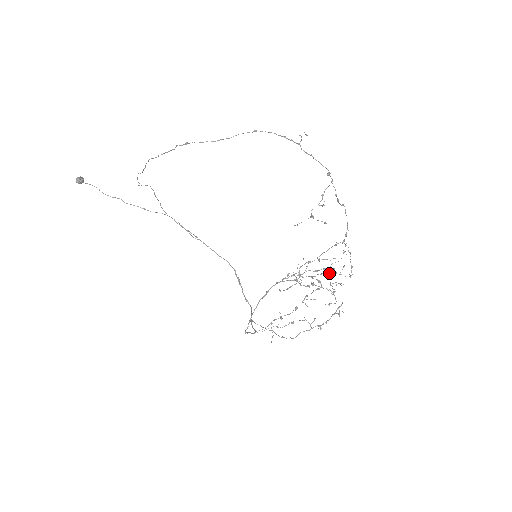
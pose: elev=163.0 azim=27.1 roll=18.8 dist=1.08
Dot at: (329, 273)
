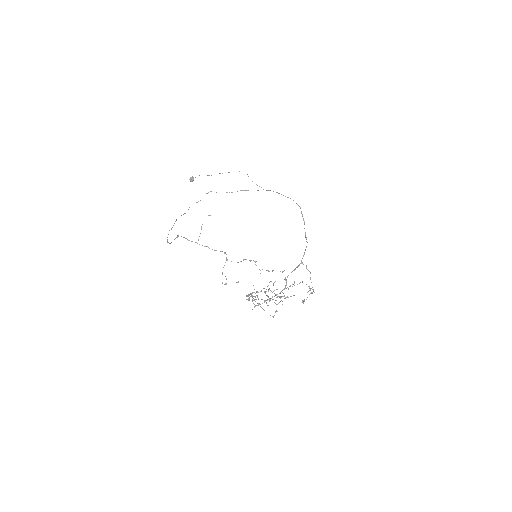
Dot at: occluded
